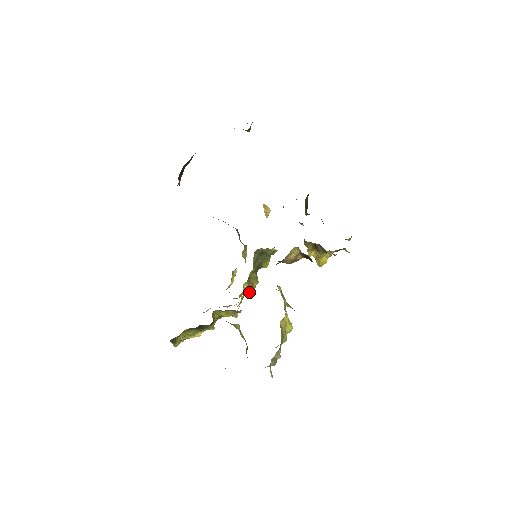
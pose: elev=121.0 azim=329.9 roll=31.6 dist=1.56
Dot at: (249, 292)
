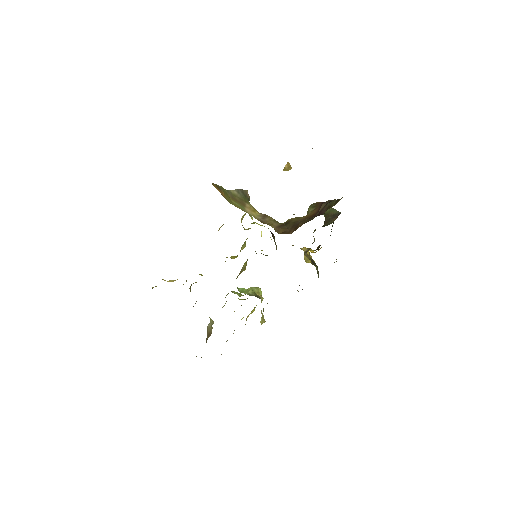
Dot at: occluded
